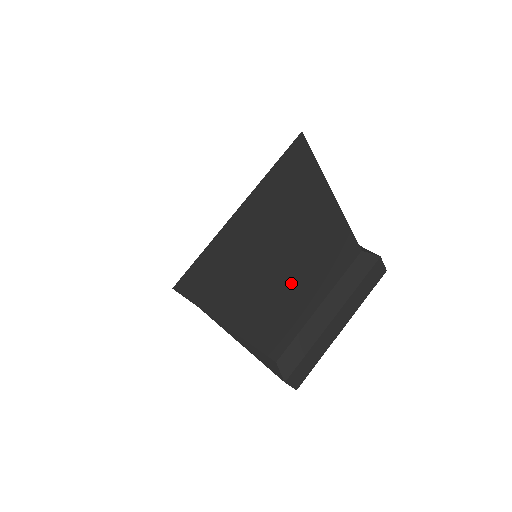
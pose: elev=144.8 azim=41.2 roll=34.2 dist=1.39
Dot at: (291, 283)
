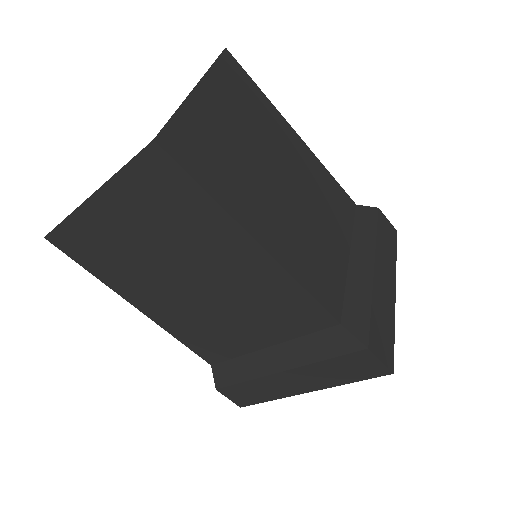
Dot at: (205, 301)
